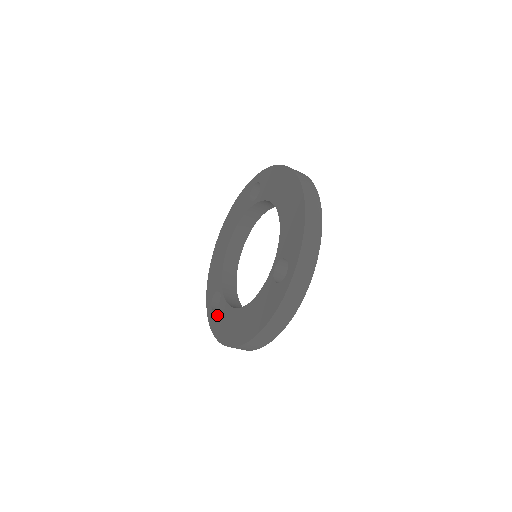
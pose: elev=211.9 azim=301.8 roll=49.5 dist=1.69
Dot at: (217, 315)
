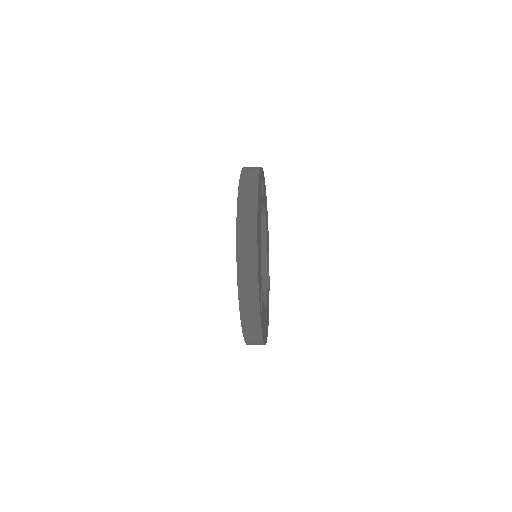
Dot at: occluded
